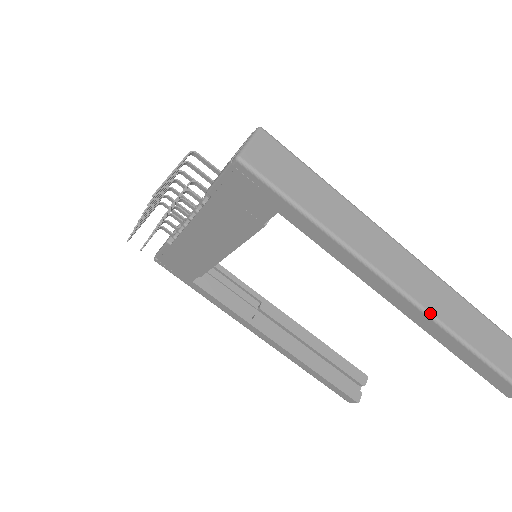
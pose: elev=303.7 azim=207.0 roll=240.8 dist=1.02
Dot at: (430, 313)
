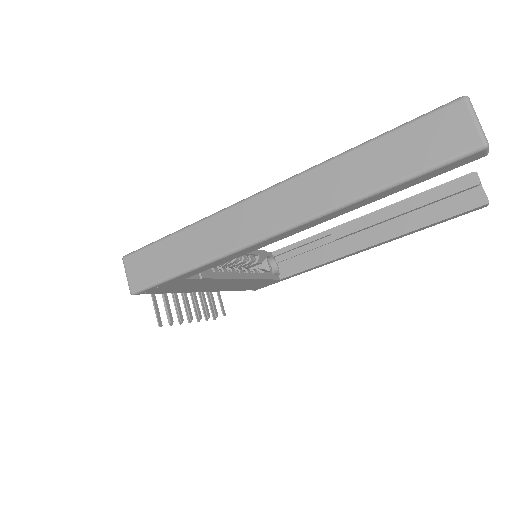
Dot at: (316, 216)
